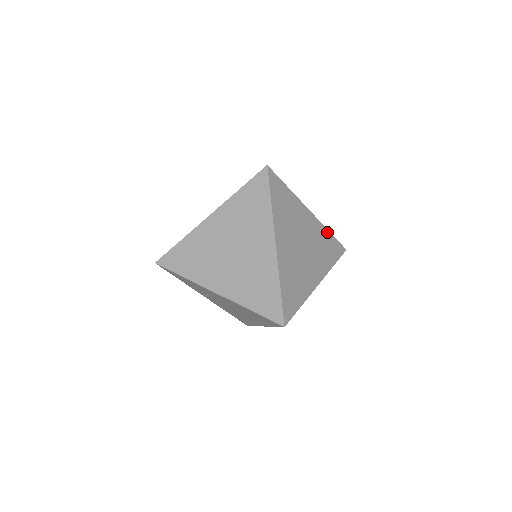
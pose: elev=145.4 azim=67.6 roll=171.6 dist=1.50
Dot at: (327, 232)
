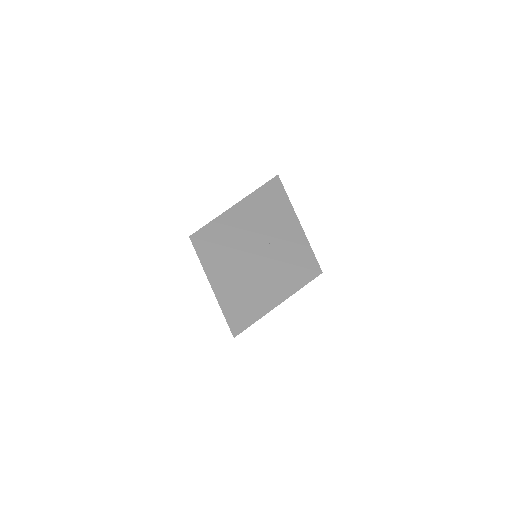
Dot at: (285, 265)
